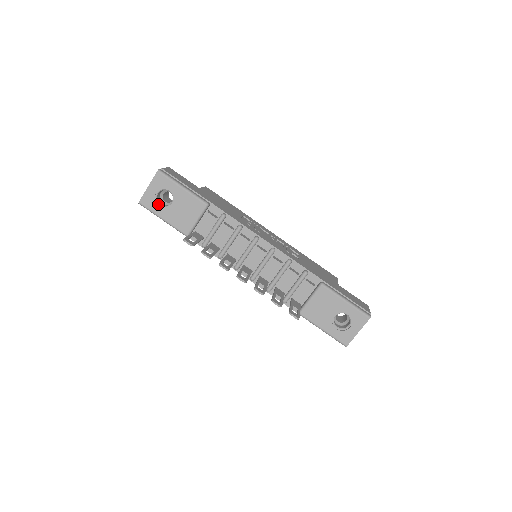
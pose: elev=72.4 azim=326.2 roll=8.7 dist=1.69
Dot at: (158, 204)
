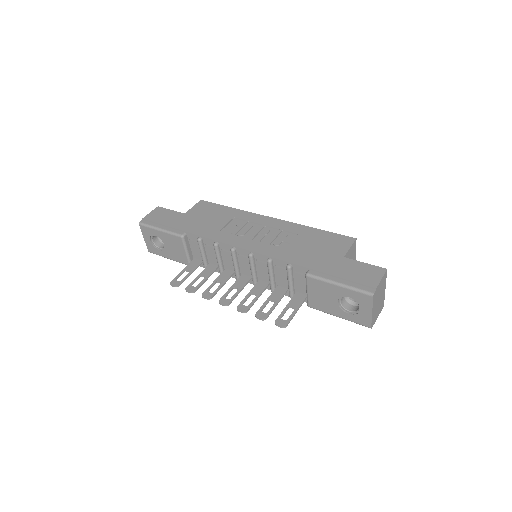
Dot at: (158, 248)
